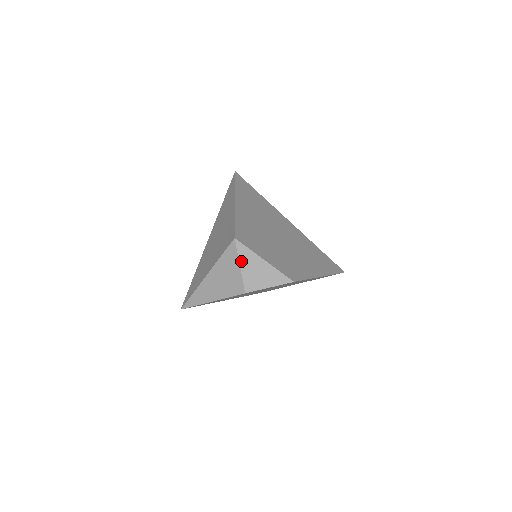
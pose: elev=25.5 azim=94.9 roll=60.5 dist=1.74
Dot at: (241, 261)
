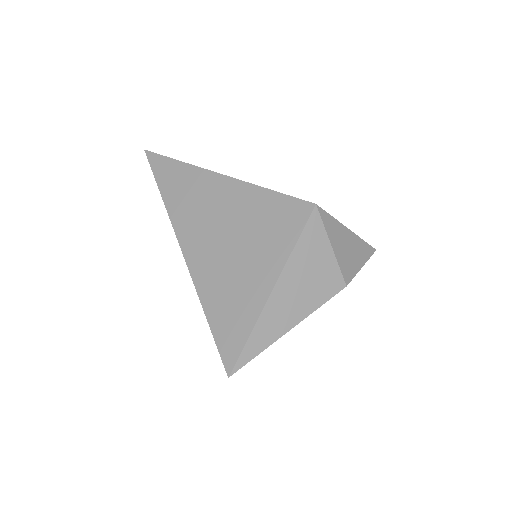
Dot at: (331, 238)
